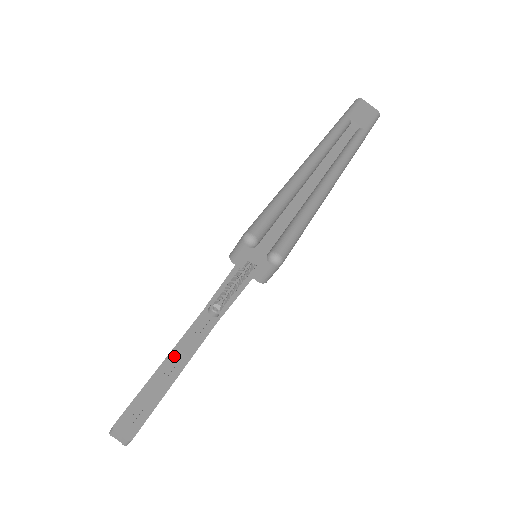
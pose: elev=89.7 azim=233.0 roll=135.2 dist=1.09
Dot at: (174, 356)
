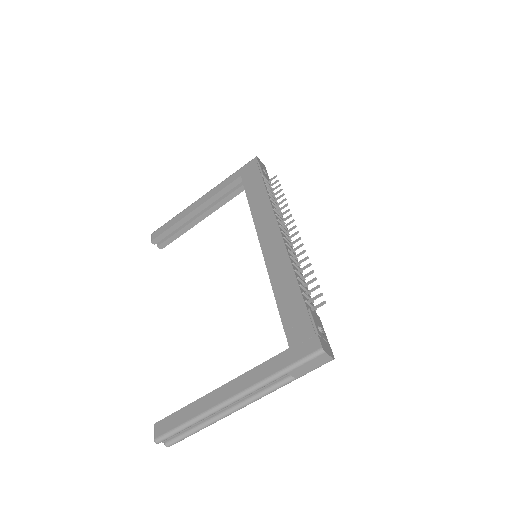
Dot at: (204, 207)
